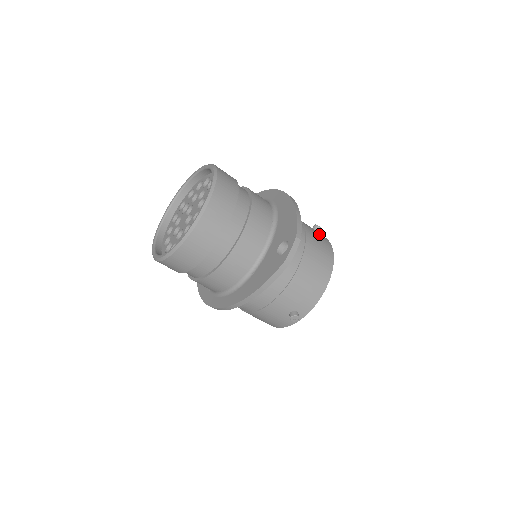
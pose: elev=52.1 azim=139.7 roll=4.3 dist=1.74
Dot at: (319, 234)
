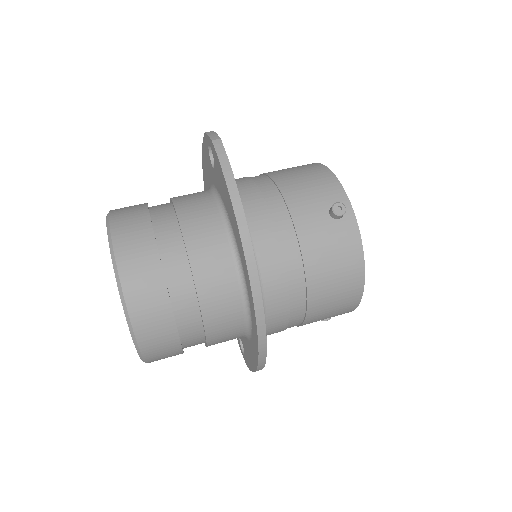
Dot at: occluded
